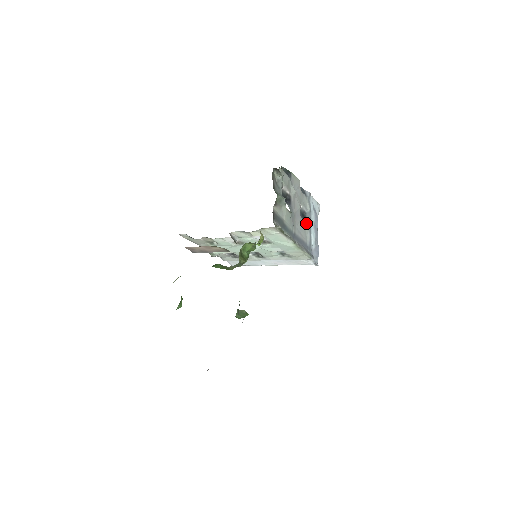
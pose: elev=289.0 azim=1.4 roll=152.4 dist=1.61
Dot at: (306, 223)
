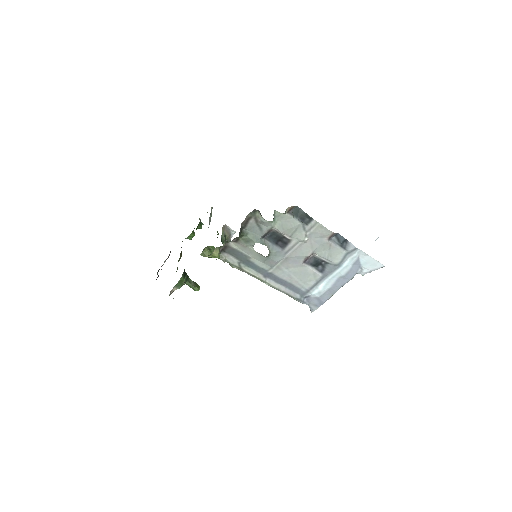
Dot at: (317, 272)
